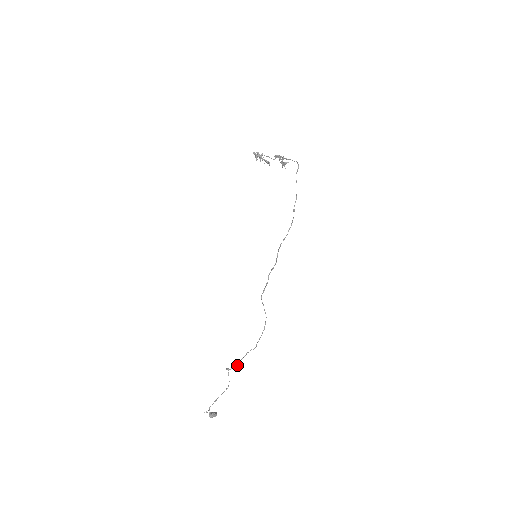
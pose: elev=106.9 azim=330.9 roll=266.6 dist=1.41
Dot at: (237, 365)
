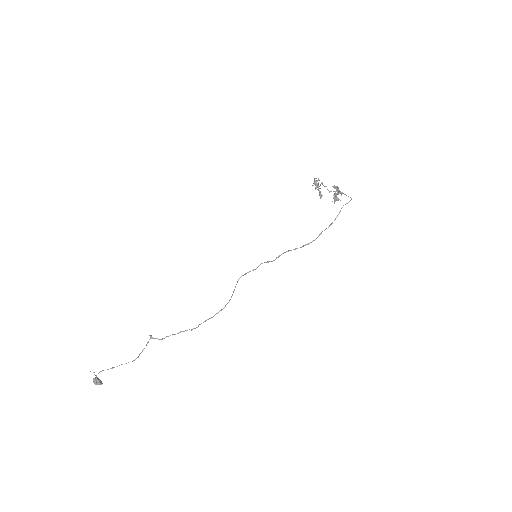
Dot at: (163, 338)
